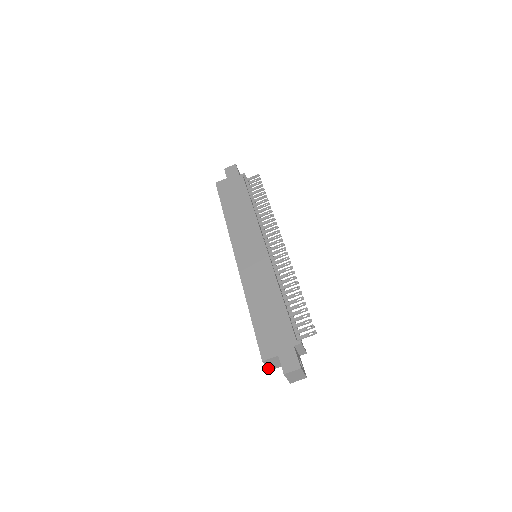
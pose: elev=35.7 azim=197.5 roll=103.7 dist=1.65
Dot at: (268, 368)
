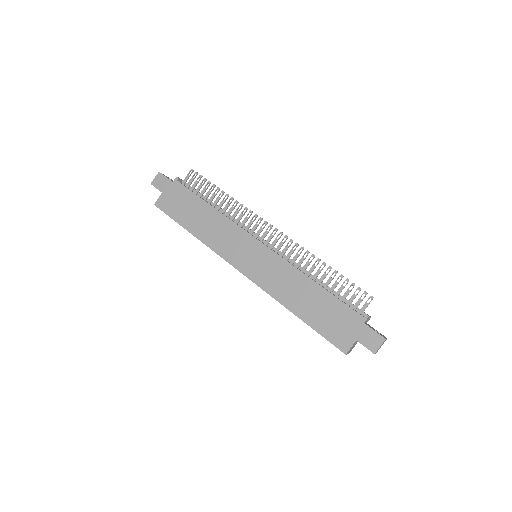
Dot at: (348, 353)
